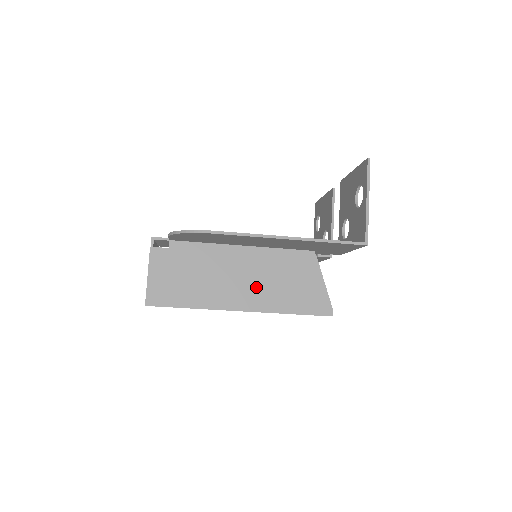
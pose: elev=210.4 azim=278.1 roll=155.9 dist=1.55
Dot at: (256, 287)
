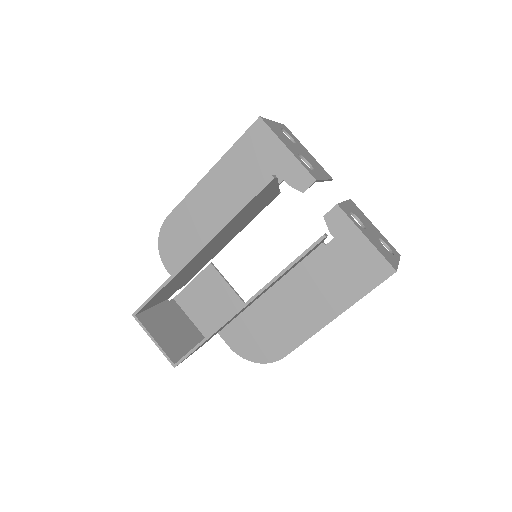
Dot at: occluded
